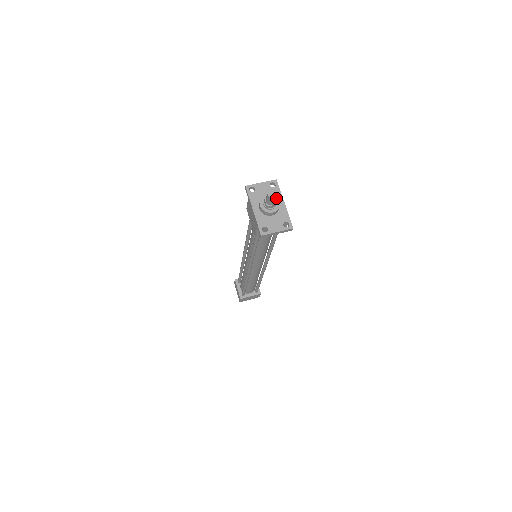
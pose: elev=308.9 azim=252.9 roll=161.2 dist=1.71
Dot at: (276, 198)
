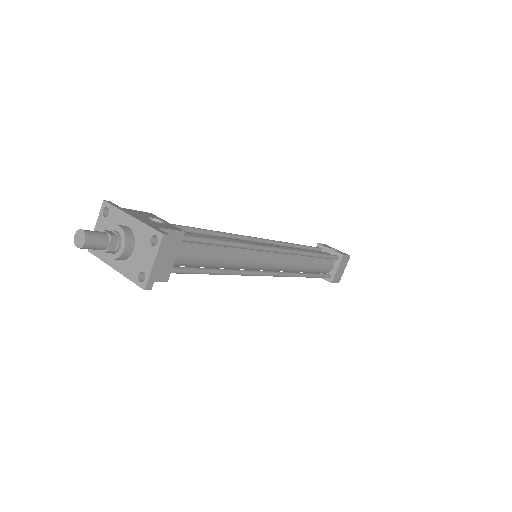
Dot at: (94, 236)
